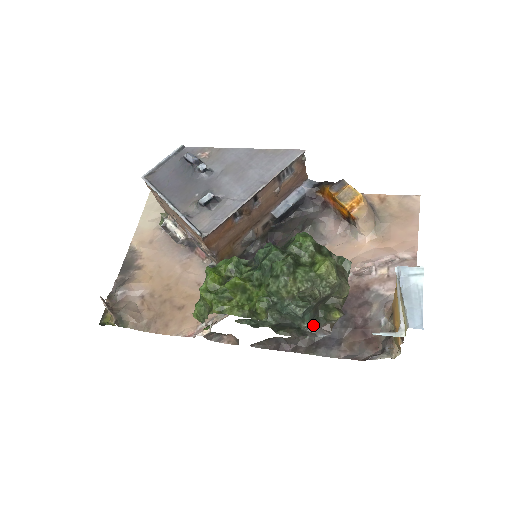
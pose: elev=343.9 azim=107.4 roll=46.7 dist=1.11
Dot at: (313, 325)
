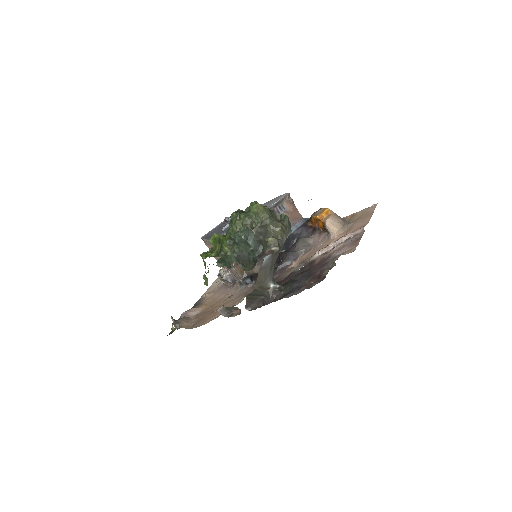
Dot at: (261, 254)
